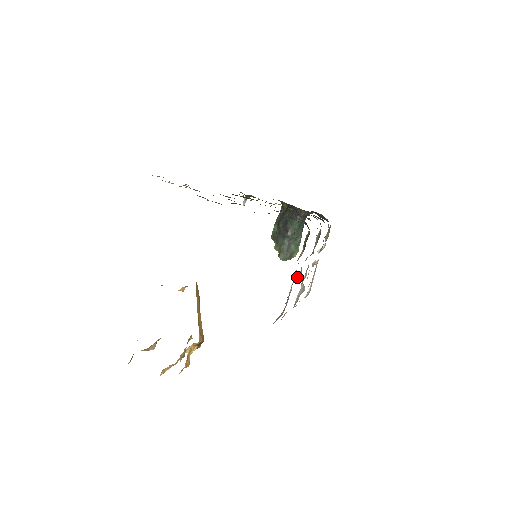
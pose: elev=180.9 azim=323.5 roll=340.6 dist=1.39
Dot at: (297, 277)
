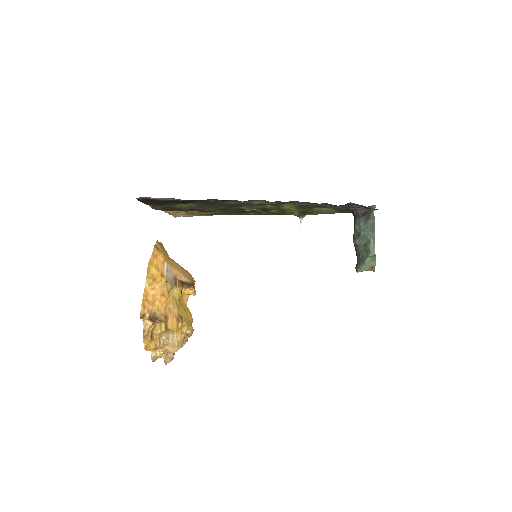
Dot at: occluded
